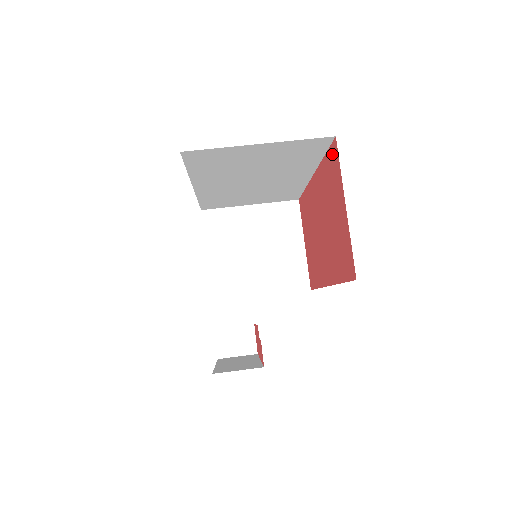
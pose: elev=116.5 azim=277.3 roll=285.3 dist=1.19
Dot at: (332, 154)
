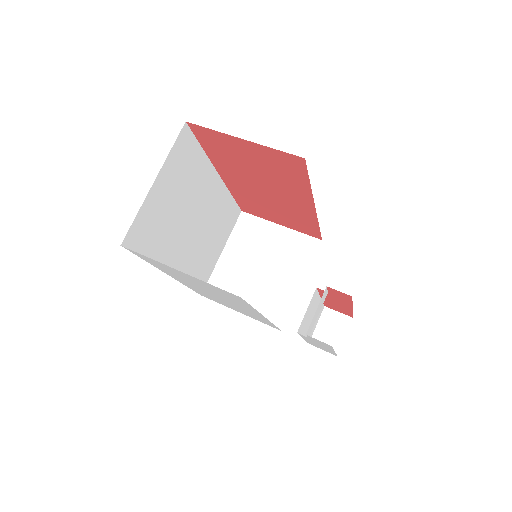
Dot at: (200, 135)
